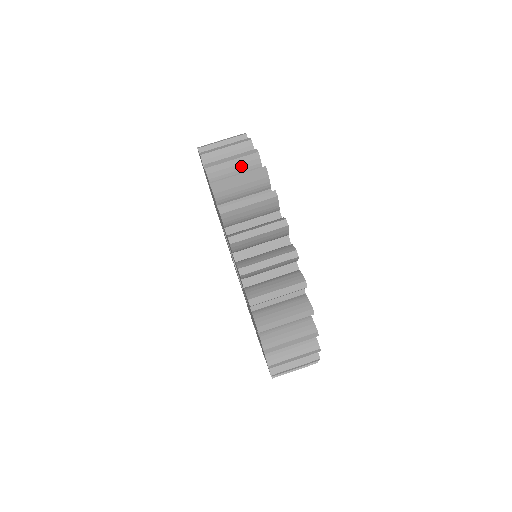
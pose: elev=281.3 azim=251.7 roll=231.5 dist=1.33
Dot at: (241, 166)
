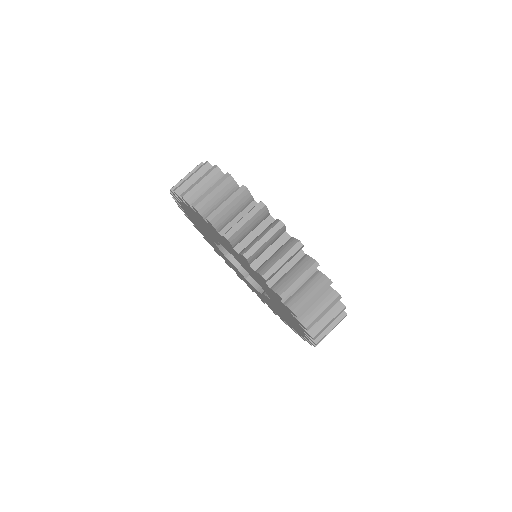
Dot at: occluded
